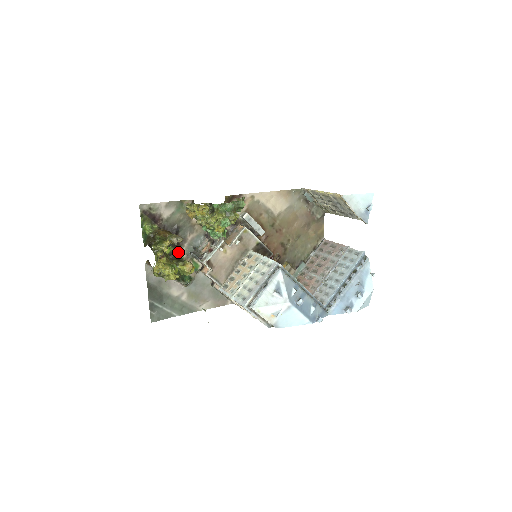
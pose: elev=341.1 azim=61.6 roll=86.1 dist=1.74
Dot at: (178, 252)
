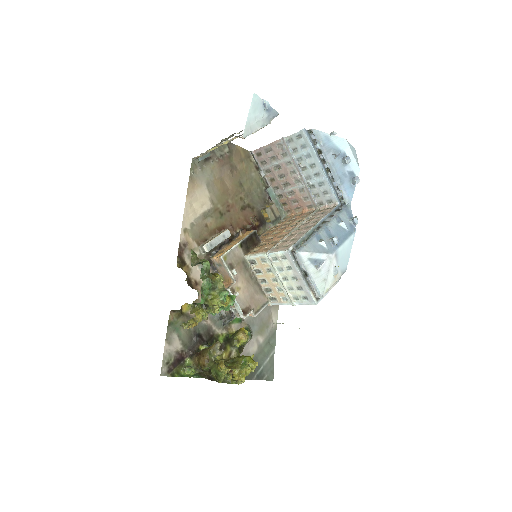
Dot at: (218, 338)
